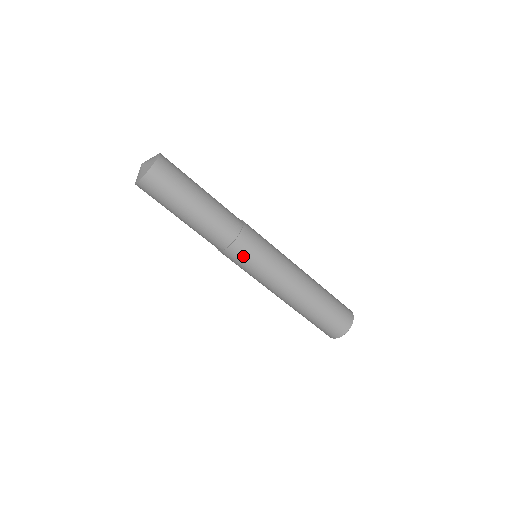
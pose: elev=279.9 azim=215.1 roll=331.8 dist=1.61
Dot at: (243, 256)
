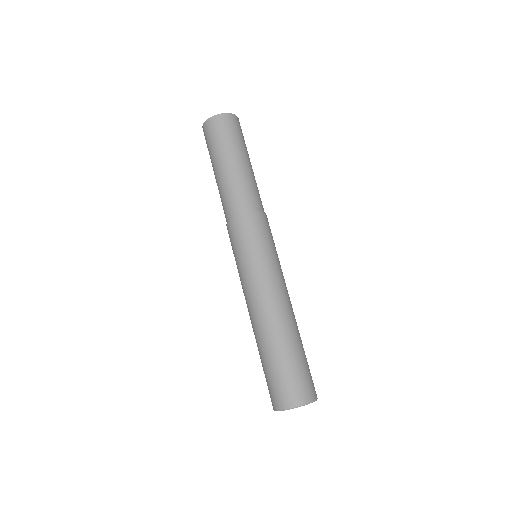
Dot at: (237, 237)
